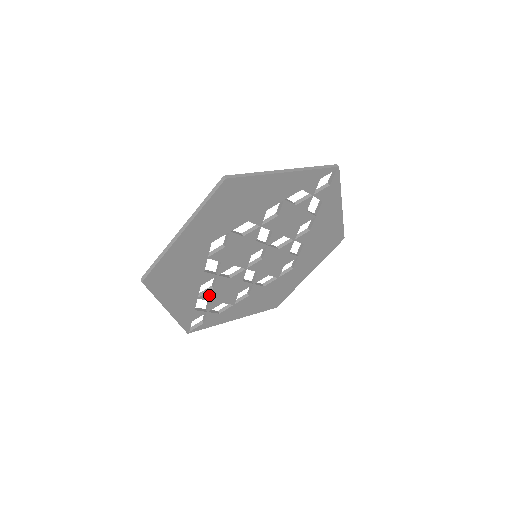
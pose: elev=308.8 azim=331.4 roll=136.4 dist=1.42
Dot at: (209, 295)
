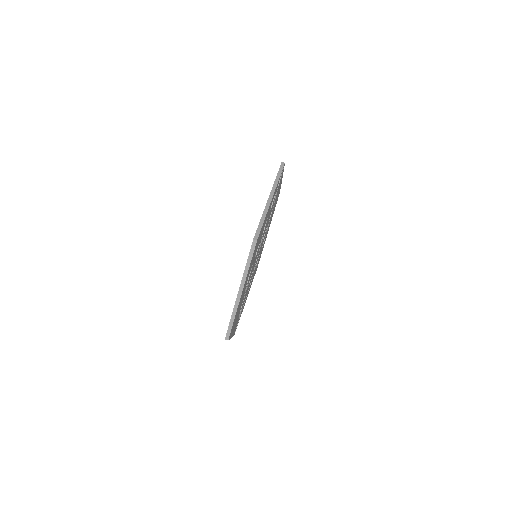
Dot at: occluded
